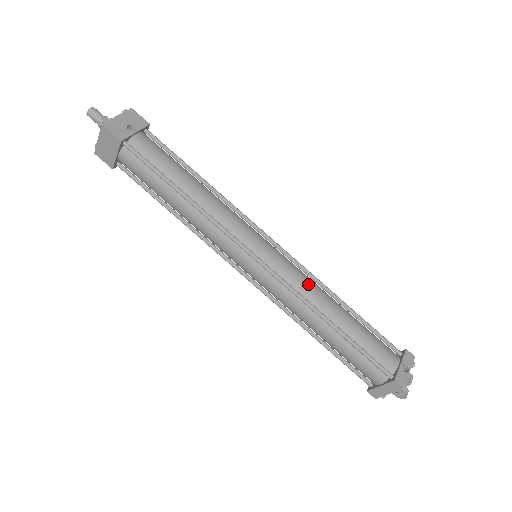
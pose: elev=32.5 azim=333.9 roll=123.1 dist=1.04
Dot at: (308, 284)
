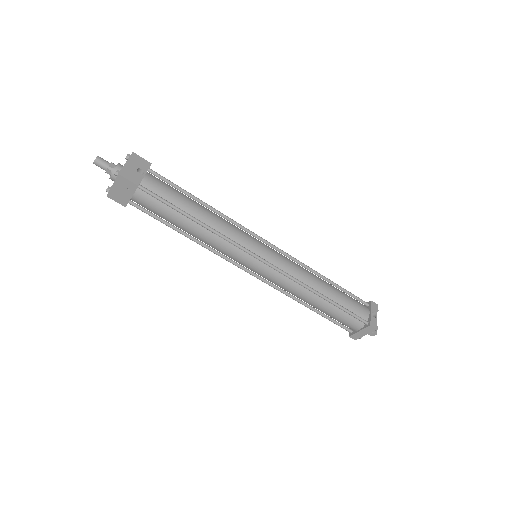
Dot at: (300, 270)
